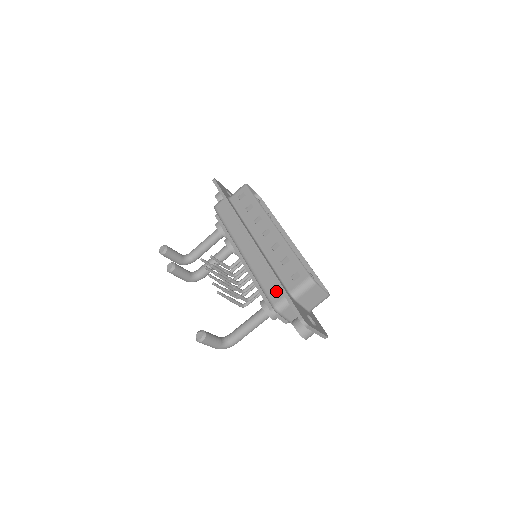
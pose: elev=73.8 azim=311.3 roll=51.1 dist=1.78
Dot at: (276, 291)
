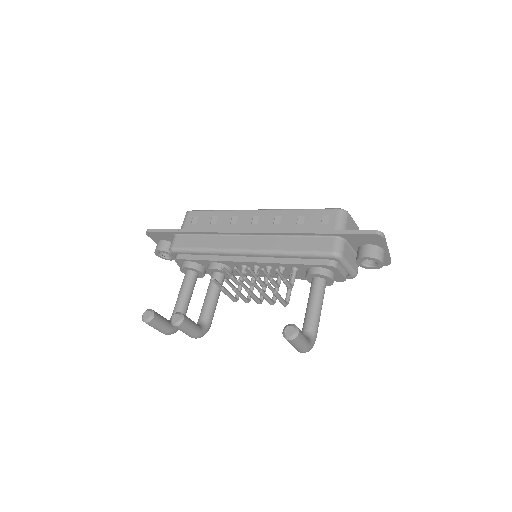
Dot at: (321, 241)
